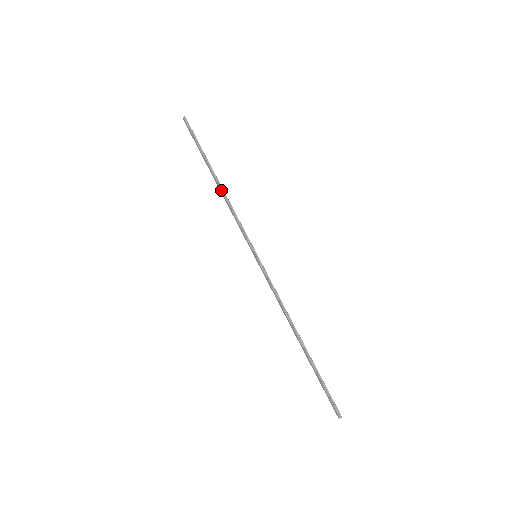
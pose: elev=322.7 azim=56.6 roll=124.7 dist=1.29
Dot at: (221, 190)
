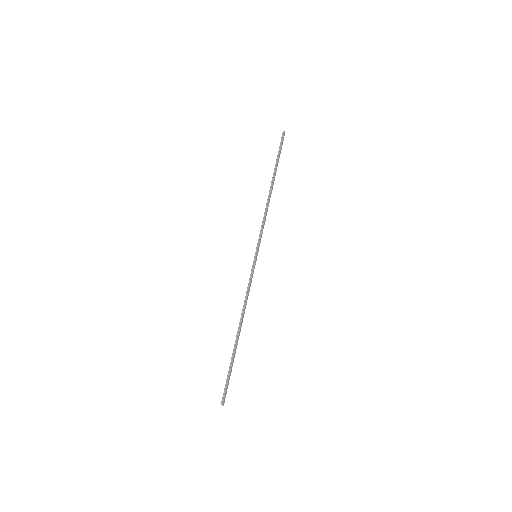
Dot at: (268, 196)
